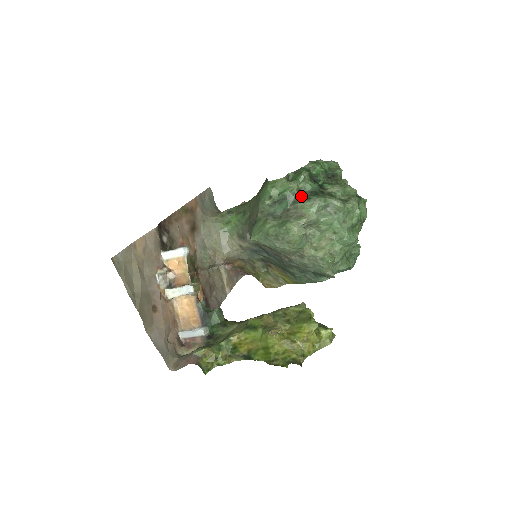
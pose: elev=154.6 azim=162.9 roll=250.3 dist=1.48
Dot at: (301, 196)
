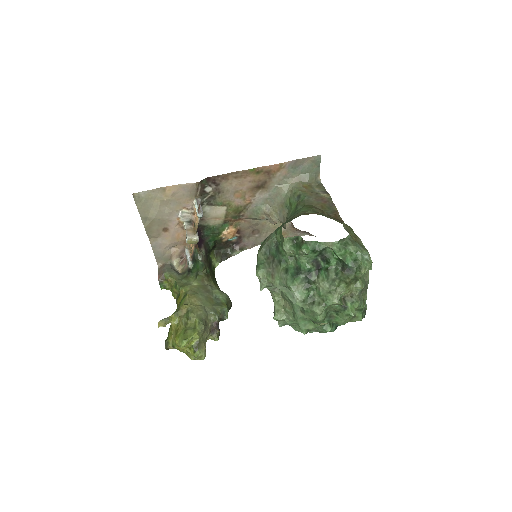
Dot at: (289, 262)
